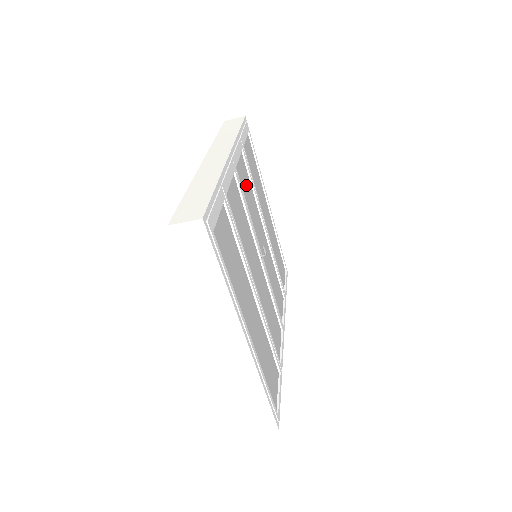
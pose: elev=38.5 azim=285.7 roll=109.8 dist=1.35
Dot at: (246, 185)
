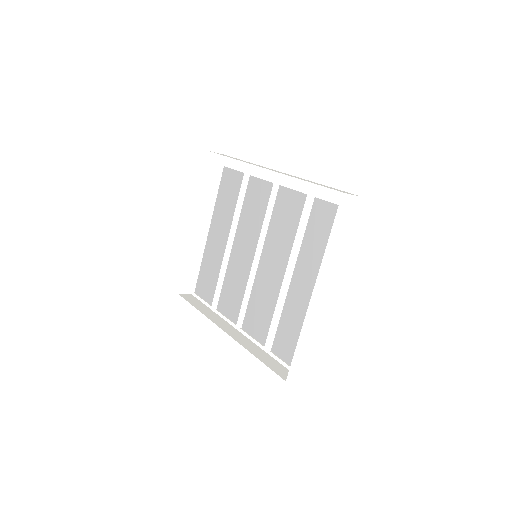
Dot at: (254, 201)
